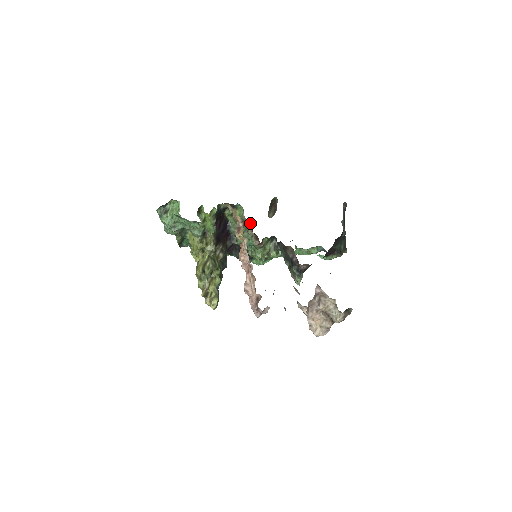
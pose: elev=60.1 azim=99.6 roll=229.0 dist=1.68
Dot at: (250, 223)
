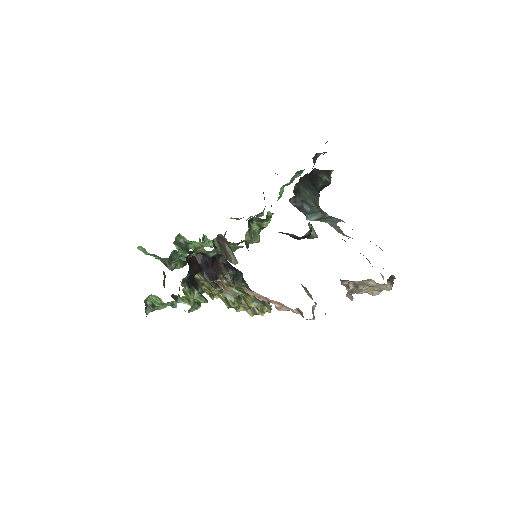
Dot at: occluded
